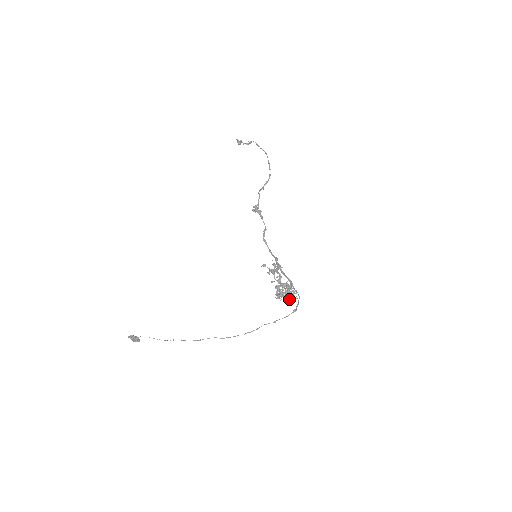
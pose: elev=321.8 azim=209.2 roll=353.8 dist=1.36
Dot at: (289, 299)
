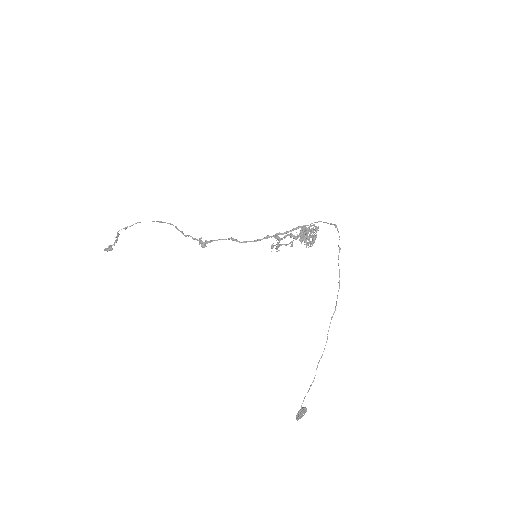
Dot at: (315, 236)
